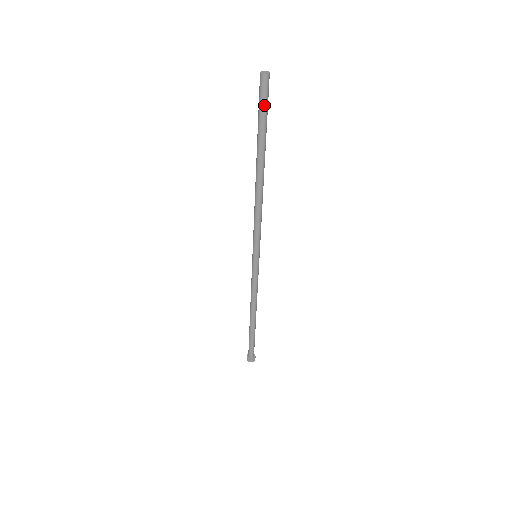
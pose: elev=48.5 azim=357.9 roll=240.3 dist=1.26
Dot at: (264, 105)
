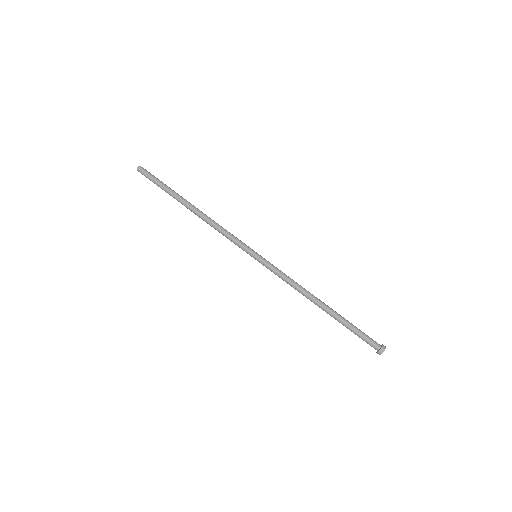
Dot at: (153, 177)
